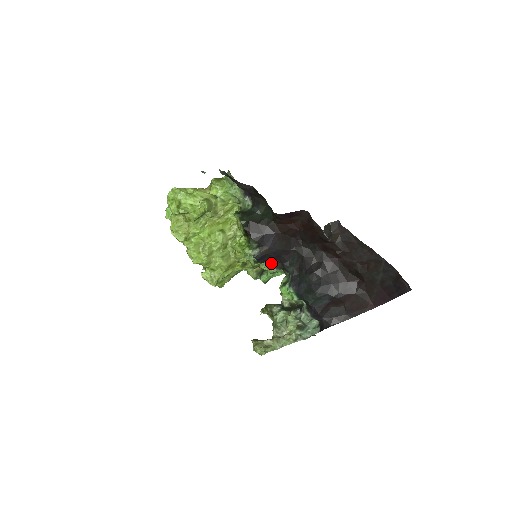
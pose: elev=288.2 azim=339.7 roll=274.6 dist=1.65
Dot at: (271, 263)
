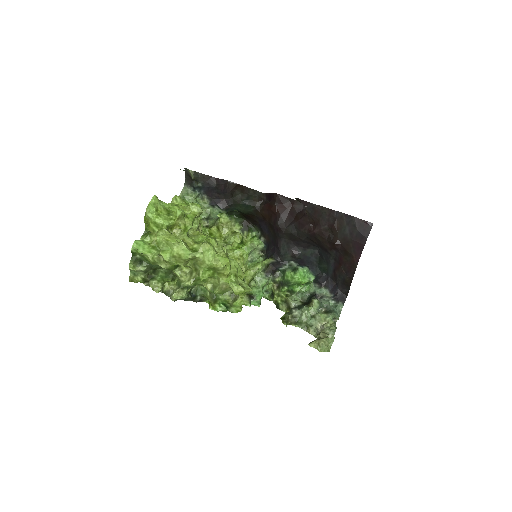
Dot at: (262, 269)
